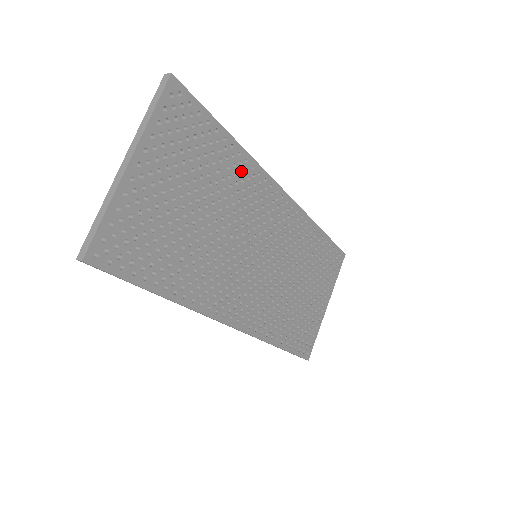
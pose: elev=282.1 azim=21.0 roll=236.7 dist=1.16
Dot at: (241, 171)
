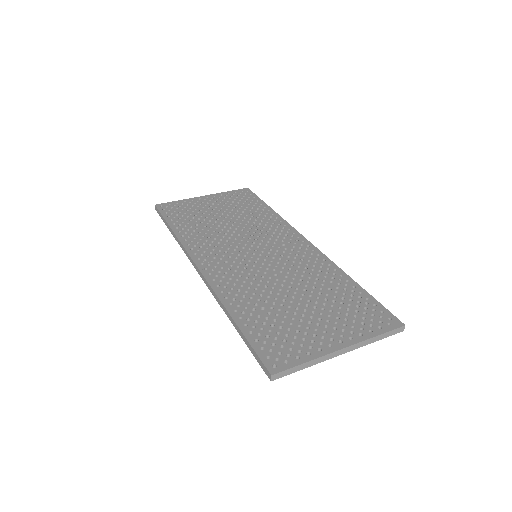
Dot at: (271, 221)
